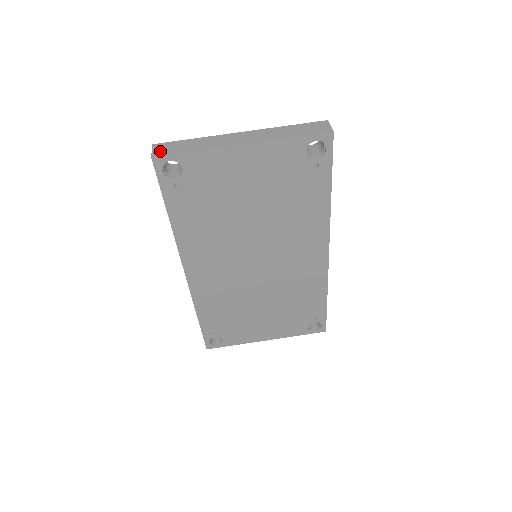
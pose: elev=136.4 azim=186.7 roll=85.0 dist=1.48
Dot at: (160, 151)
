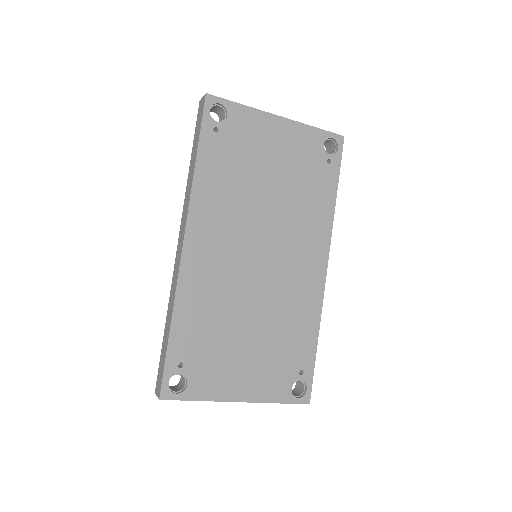
Dot at: occluded
